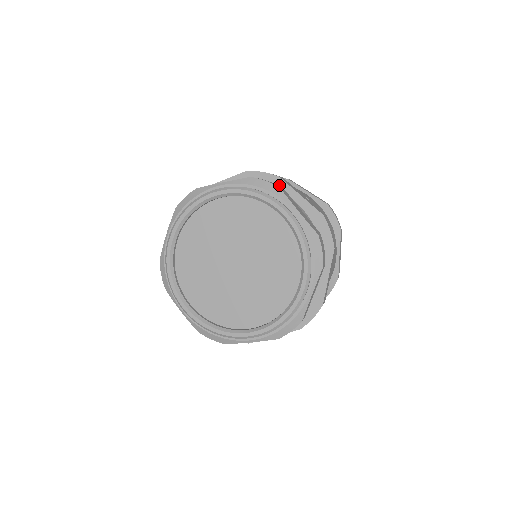
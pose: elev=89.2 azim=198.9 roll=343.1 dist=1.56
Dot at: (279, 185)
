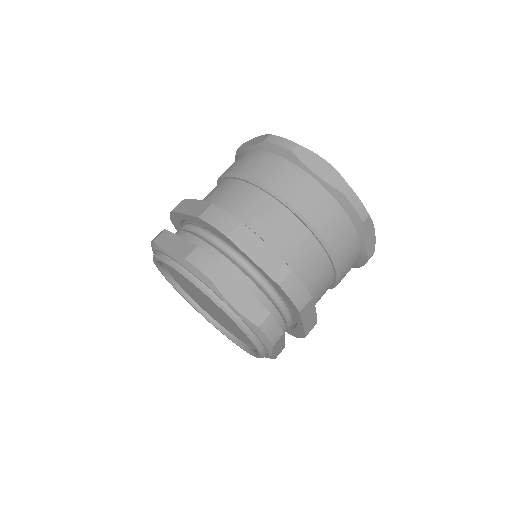
Dot at: (230, 243)
